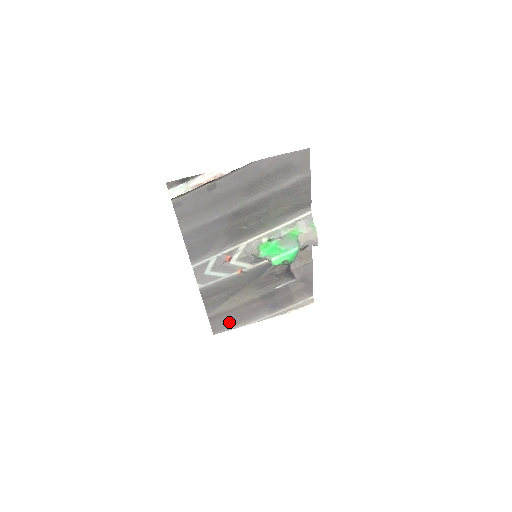
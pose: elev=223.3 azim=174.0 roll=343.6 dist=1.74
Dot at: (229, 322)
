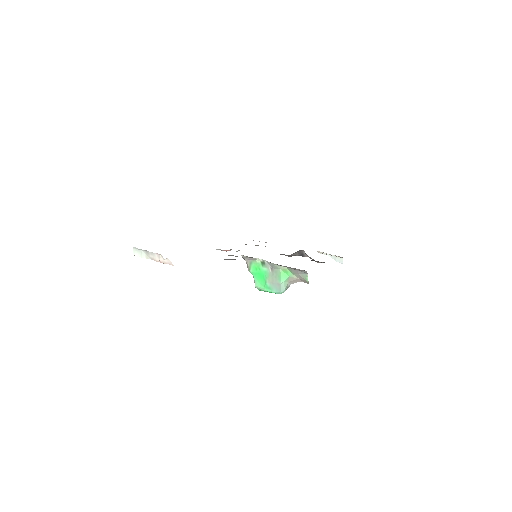
Dot at: occluded
